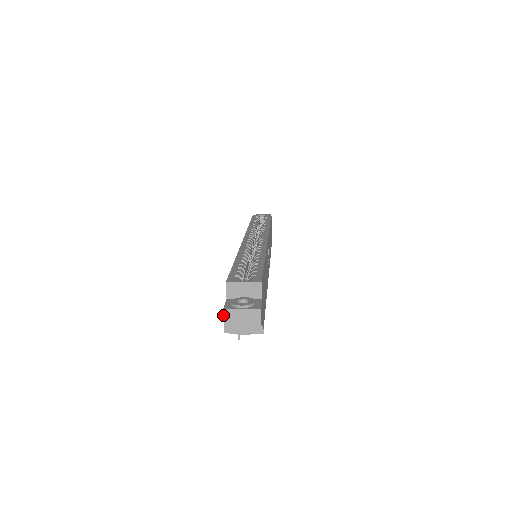
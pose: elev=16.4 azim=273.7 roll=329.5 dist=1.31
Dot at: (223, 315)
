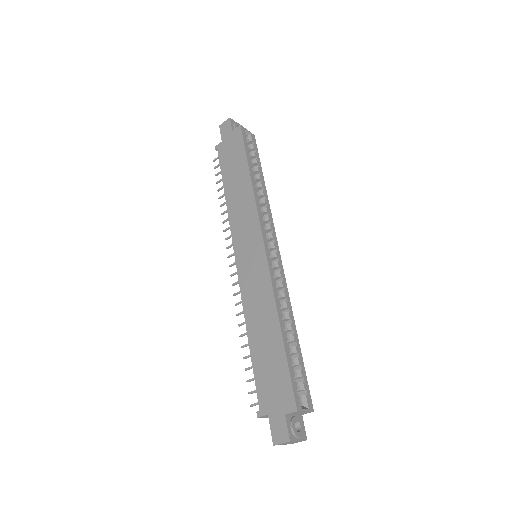
Dot at: (286, 442)
